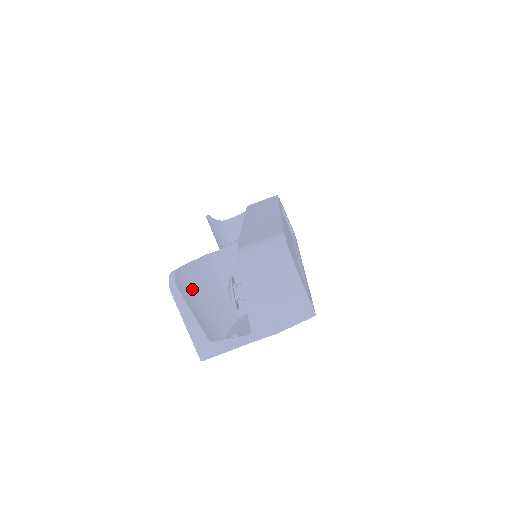
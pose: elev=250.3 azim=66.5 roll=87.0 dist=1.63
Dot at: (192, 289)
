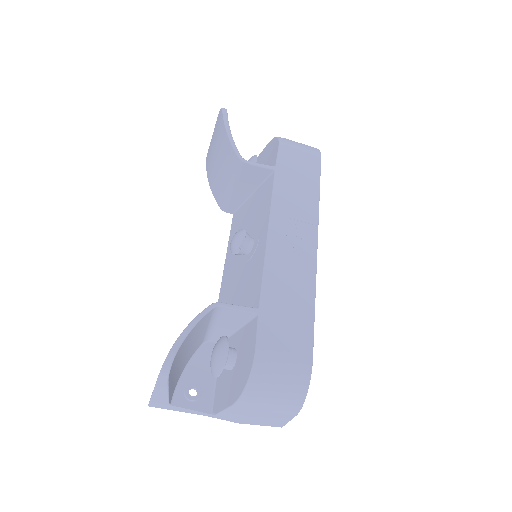
Dot at: (180, 357)
